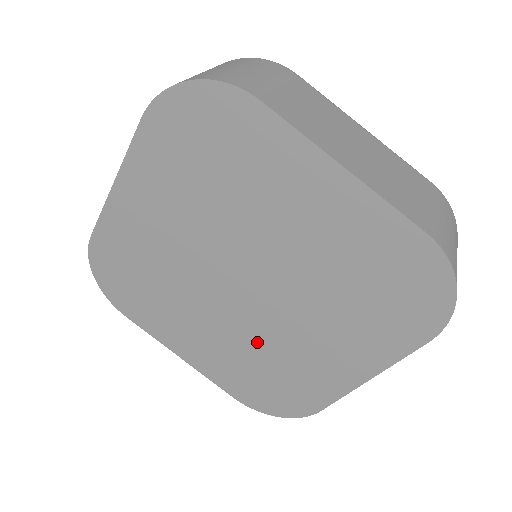
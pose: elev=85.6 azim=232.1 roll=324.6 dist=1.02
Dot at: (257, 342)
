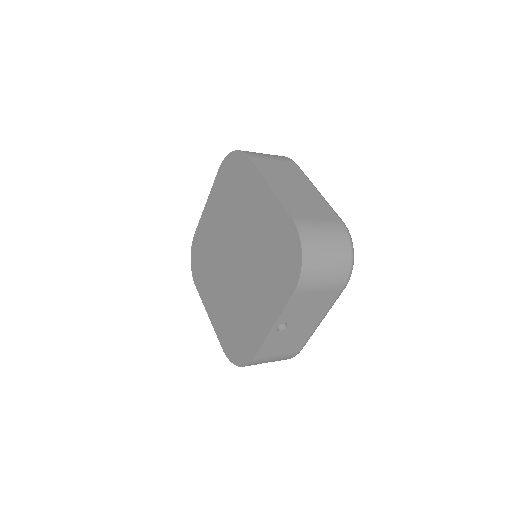
Dot at: (235, 300)
